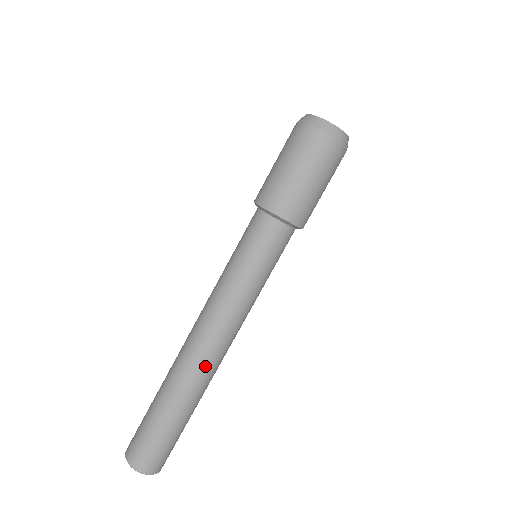
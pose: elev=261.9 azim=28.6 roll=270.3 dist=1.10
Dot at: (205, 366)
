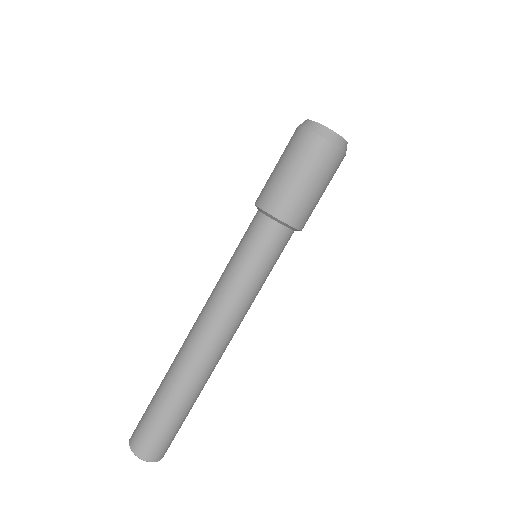
Dot at: (190, 351)
